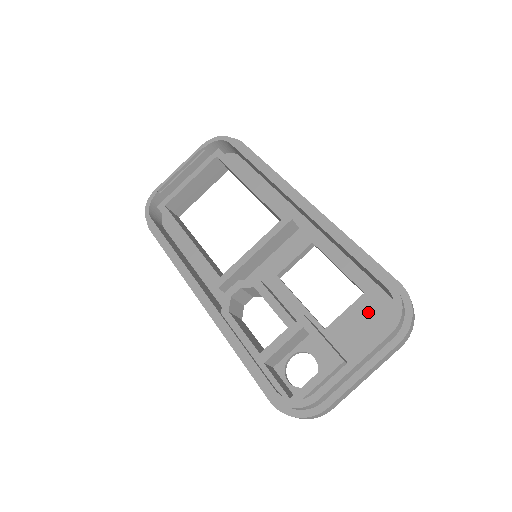
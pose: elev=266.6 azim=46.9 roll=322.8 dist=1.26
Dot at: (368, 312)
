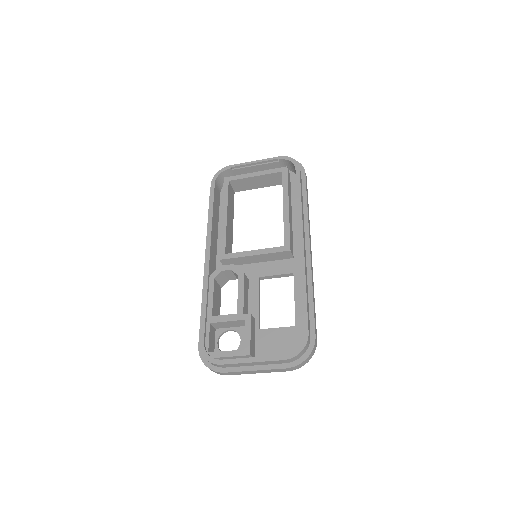
Dot at: (288, 338)
